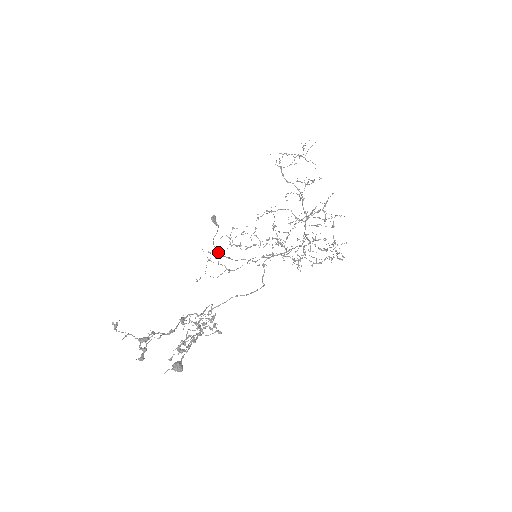
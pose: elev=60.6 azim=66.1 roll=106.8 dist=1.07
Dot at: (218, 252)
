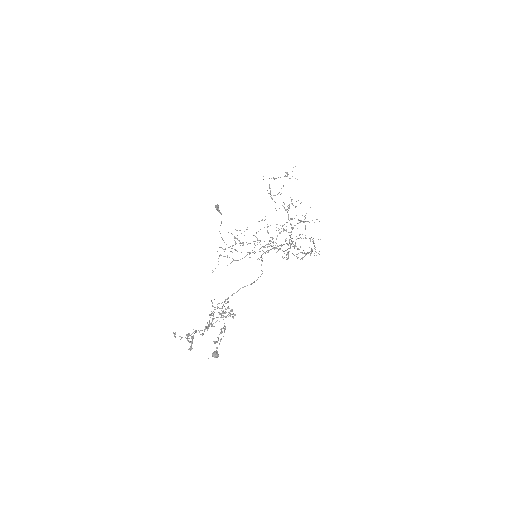
Dot at: occluded
